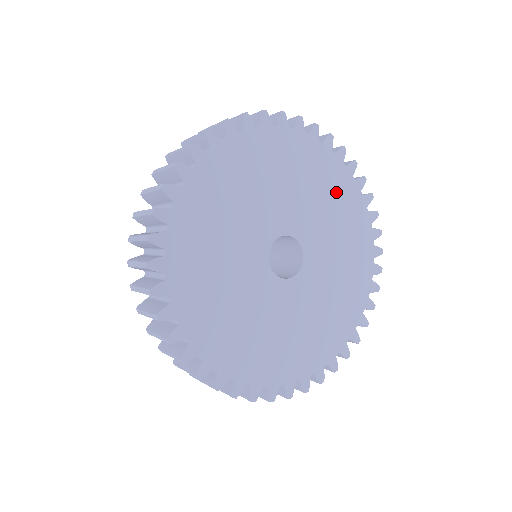
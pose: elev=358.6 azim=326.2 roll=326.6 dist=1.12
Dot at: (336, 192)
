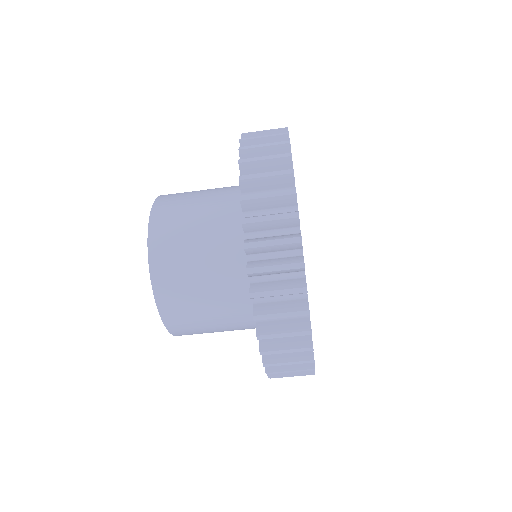
Dot at: occluded
